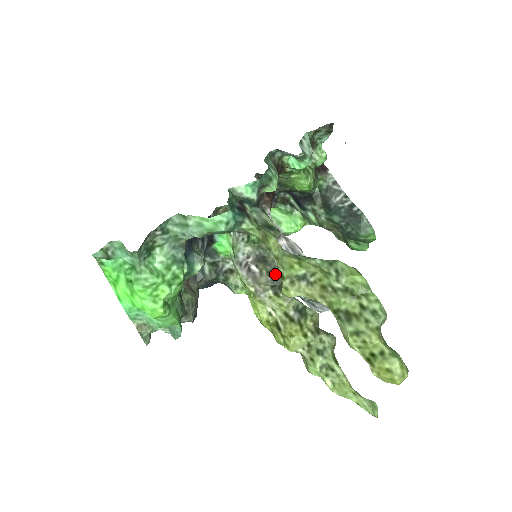
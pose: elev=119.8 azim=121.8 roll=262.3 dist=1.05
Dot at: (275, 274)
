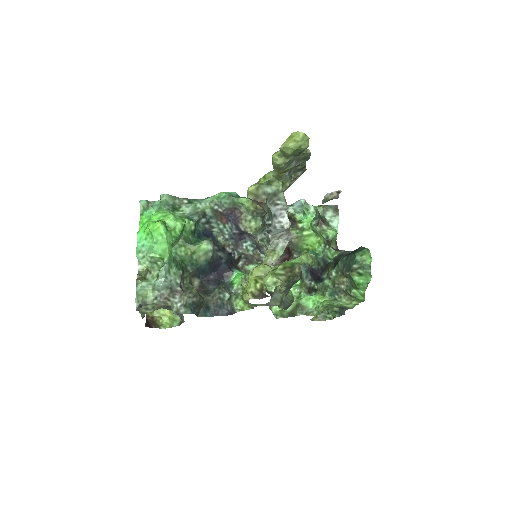
Dot at: occluded
